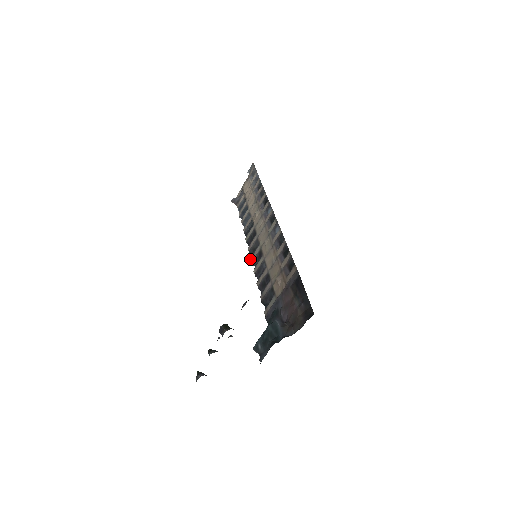
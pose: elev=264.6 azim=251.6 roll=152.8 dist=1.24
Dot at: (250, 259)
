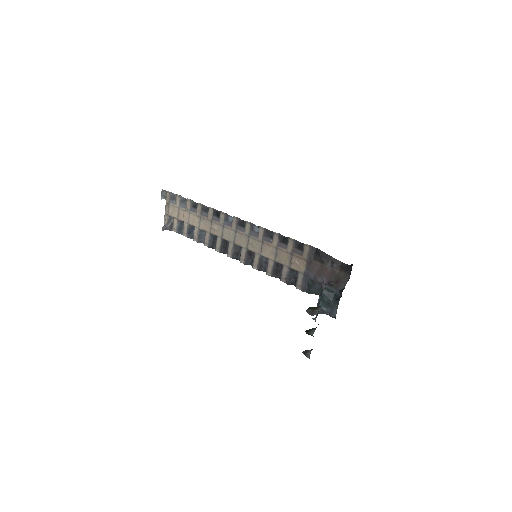
Dot at: (240, 262)
